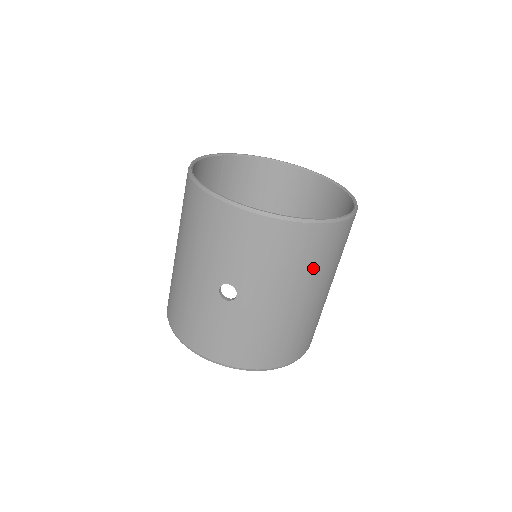
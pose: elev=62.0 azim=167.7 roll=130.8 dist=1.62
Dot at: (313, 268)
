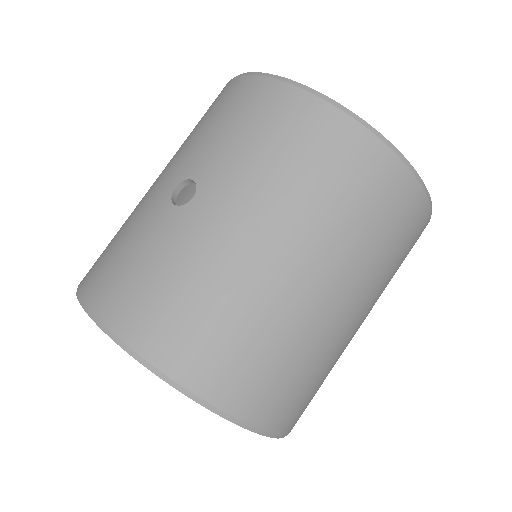
Dot at: (330, 206)
